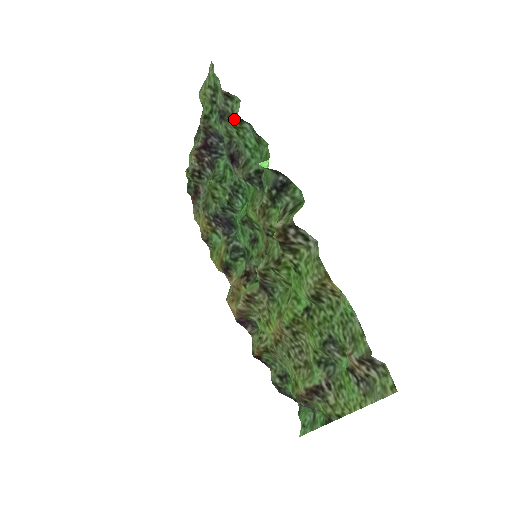
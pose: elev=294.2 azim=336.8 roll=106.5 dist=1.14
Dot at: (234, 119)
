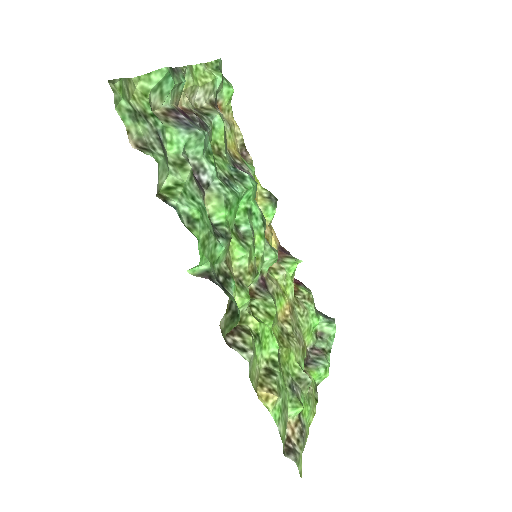
Dot at: (157, 192)
